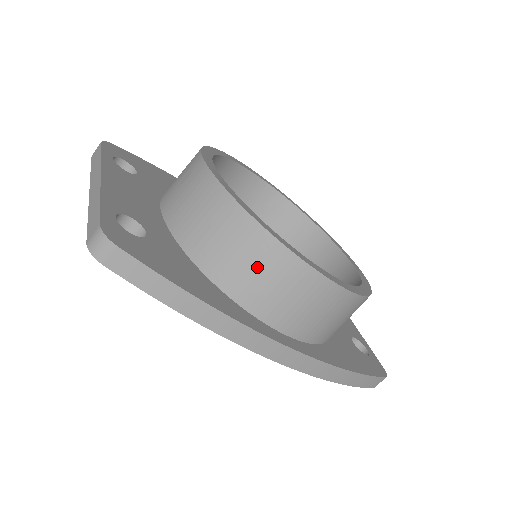
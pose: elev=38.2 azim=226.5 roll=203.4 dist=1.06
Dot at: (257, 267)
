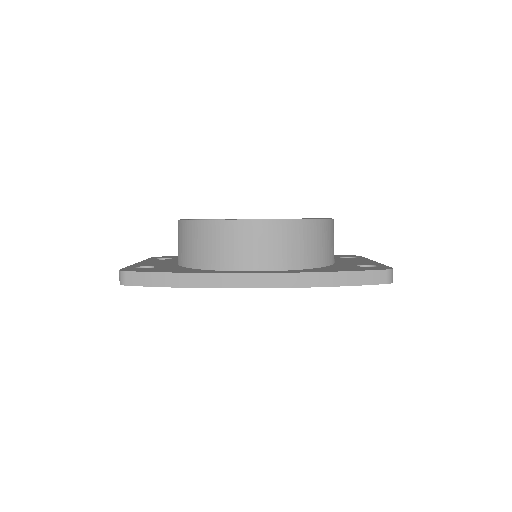
Dot at: (209, 242)
